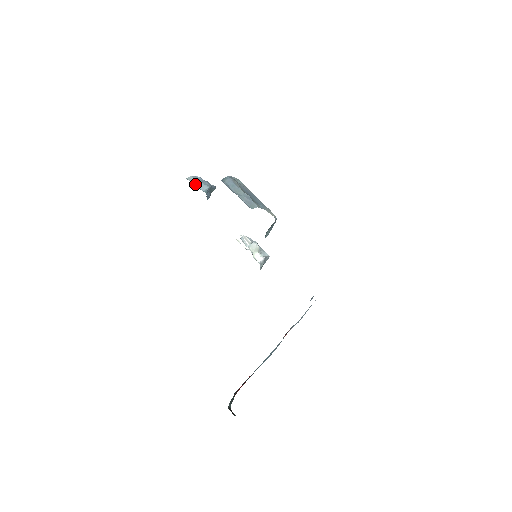
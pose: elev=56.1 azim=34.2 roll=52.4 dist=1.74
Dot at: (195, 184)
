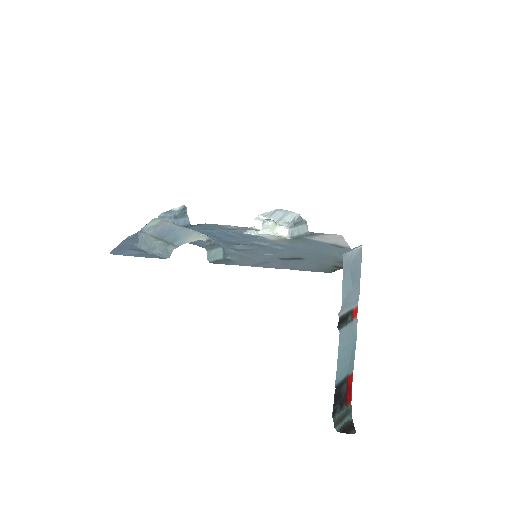
Dot at: occluded
